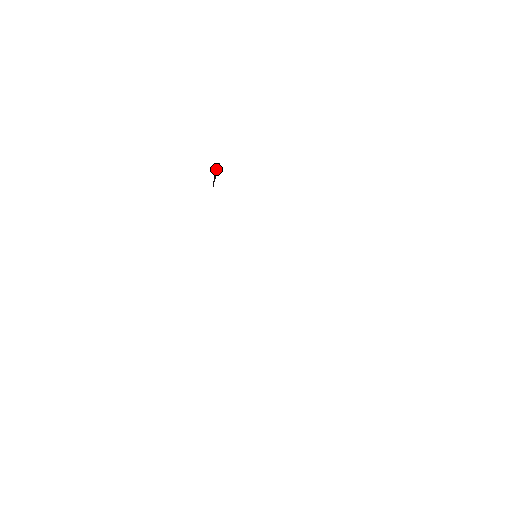
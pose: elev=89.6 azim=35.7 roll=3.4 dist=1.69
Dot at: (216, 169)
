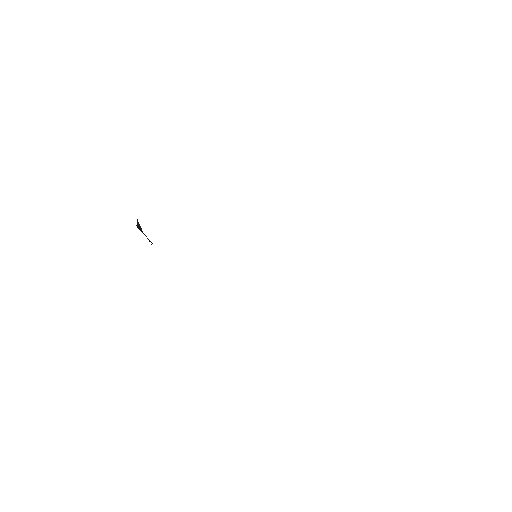
Dot at: occluded
